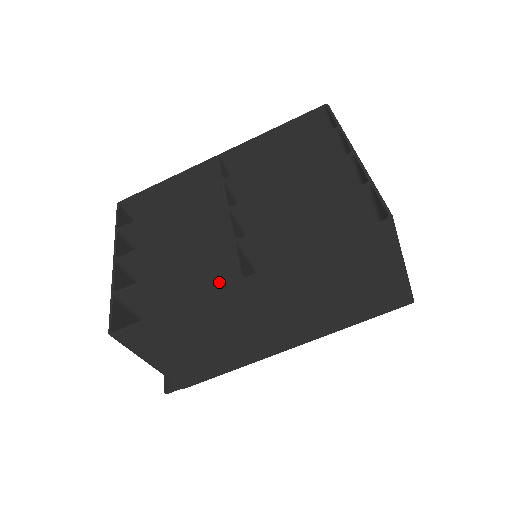
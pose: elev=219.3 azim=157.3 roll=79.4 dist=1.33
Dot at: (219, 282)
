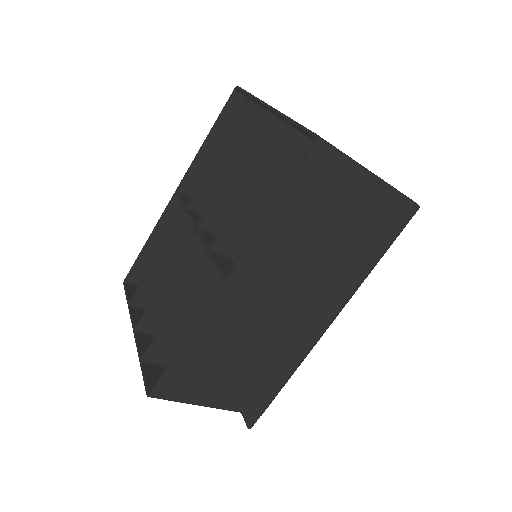
Dot at: occluded
